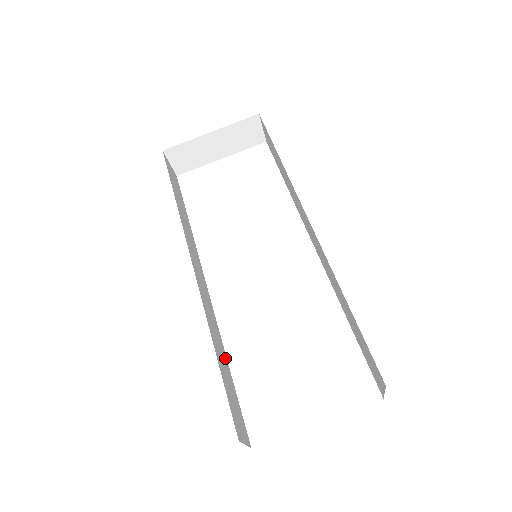
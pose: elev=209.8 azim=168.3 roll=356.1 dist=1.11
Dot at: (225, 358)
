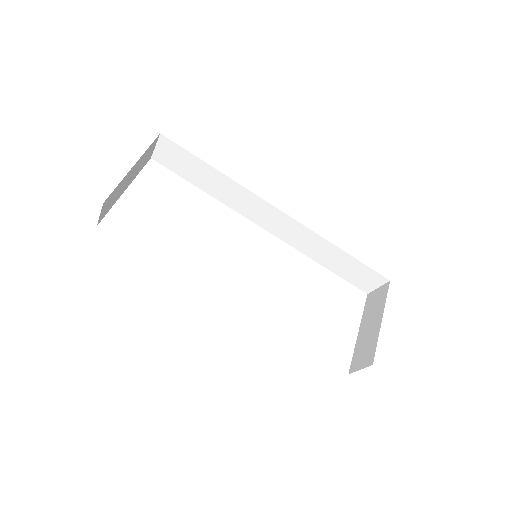
Dot at: occluded
